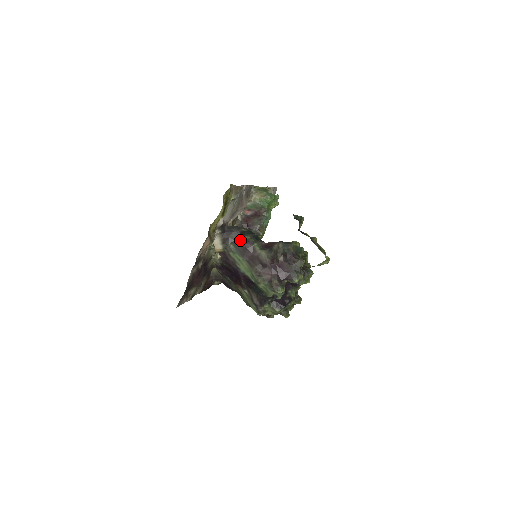
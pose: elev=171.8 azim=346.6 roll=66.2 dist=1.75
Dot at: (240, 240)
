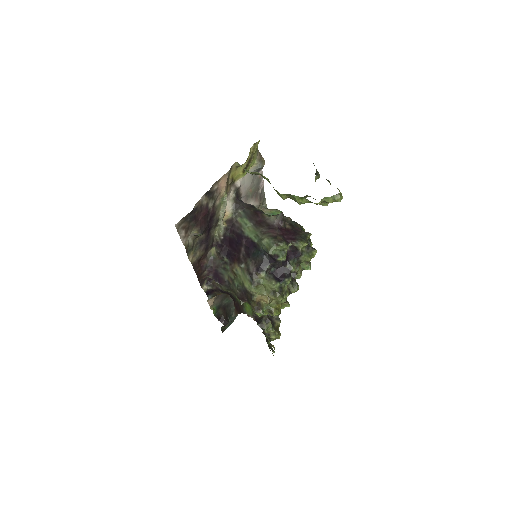
Dot at: (251, 209)
